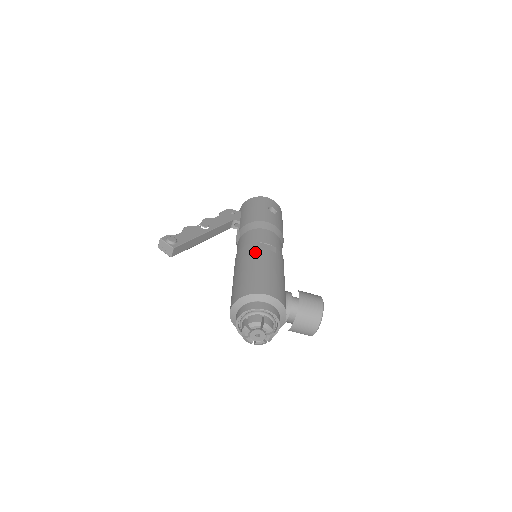
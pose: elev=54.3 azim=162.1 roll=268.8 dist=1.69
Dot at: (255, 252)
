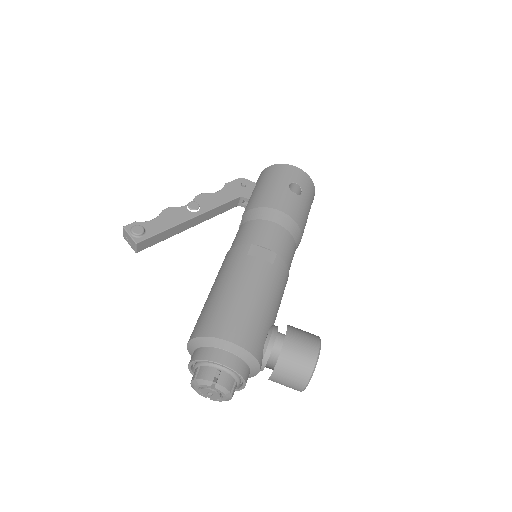
Dot at: (242, 262)
